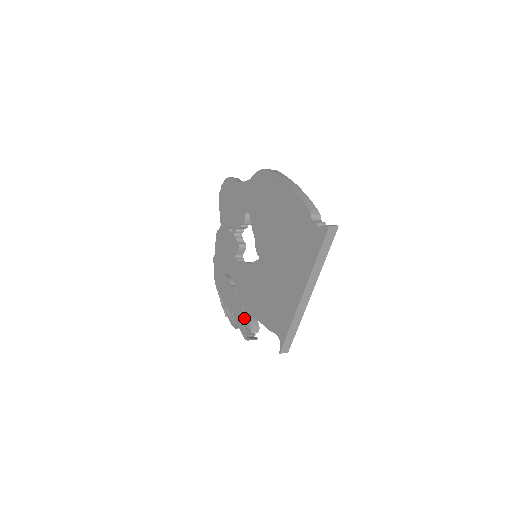
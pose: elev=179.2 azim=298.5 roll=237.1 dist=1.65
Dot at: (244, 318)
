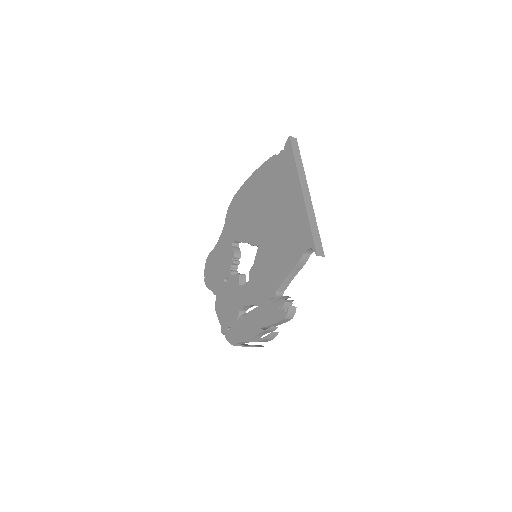
Dot at: (273, 305)
